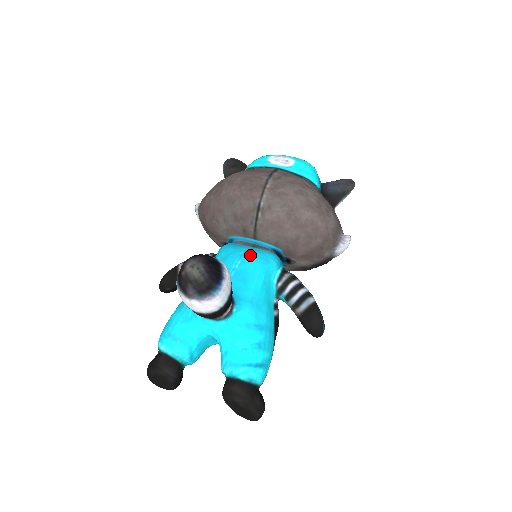
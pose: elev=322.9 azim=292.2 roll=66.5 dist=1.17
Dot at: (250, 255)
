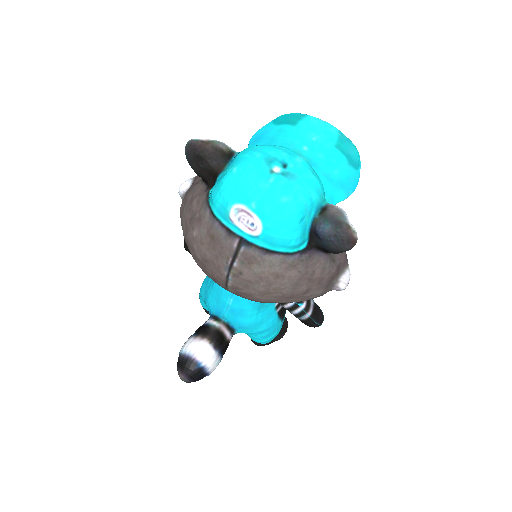
Dot at: occluded
